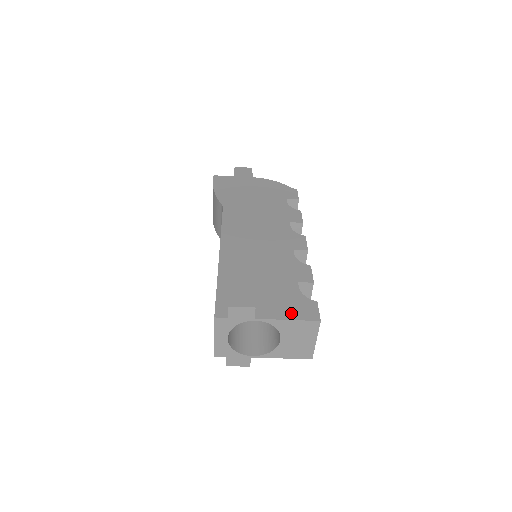
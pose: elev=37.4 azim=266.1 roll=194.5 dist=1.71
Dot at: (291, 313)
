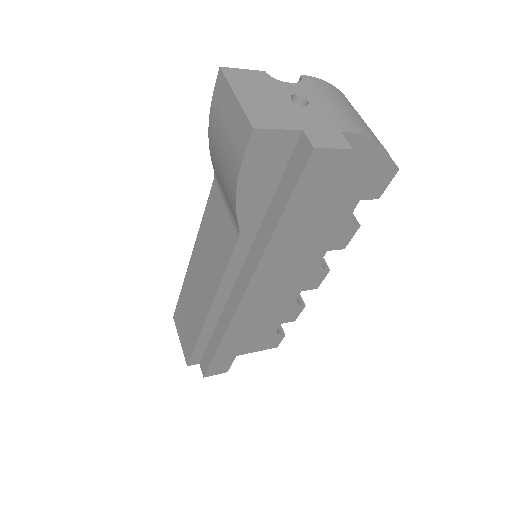
Dot at: (257, 349)
